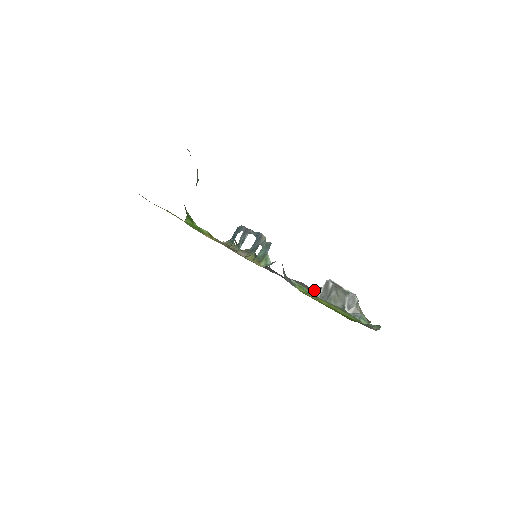
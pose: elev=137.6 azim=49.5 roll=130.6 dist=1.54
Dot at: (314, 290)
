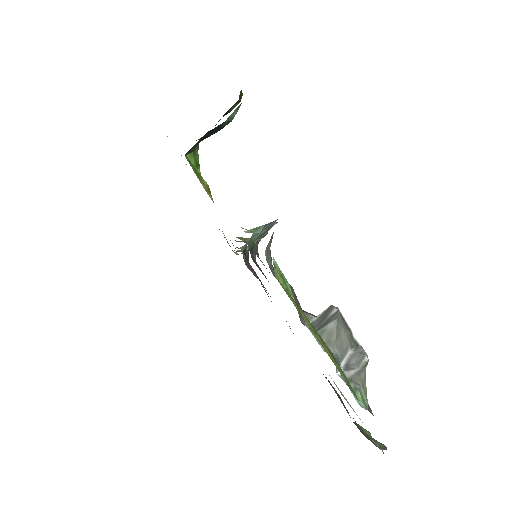
Dot at: (305, 313)
